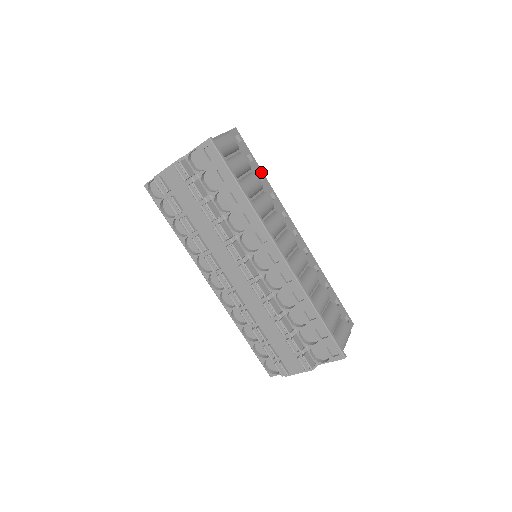
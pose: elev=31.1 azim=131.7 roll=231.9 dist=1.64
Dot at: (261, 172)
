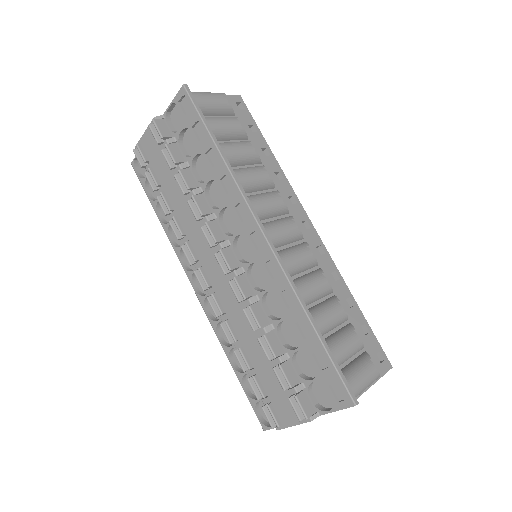
Dot at: (267, 147)
